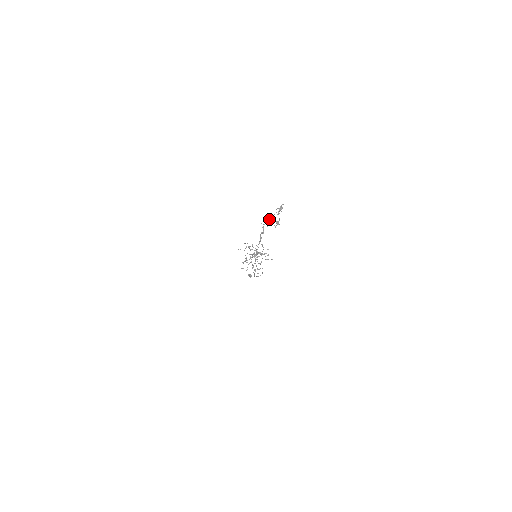
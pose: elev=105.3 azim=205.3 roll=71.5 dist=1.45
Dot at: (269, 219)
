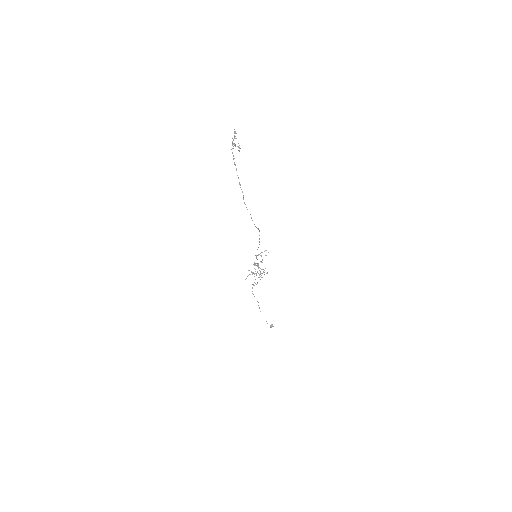
Dot at: (232, 143)
